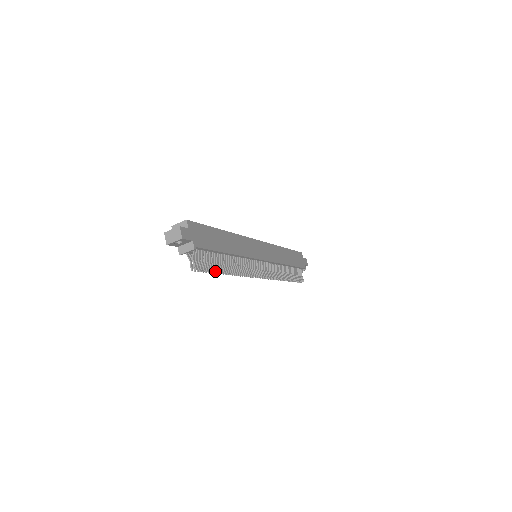
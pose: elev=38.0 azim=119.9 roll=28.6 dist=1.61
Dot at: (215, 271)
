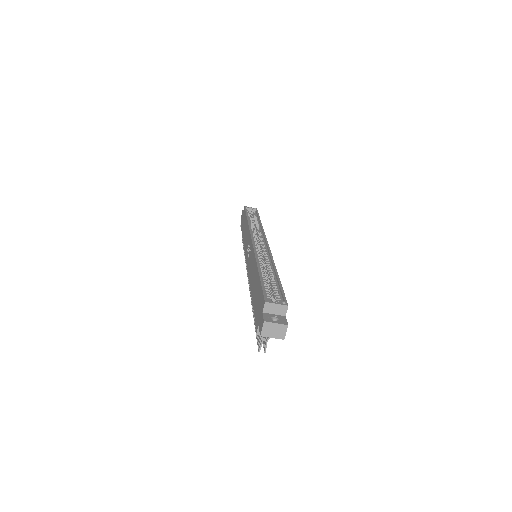
Dot at: occluded
